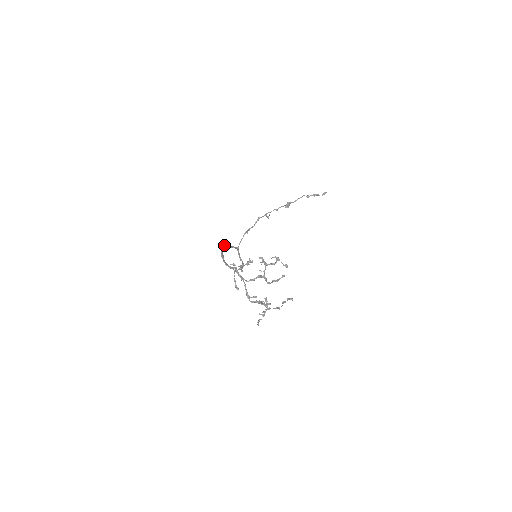
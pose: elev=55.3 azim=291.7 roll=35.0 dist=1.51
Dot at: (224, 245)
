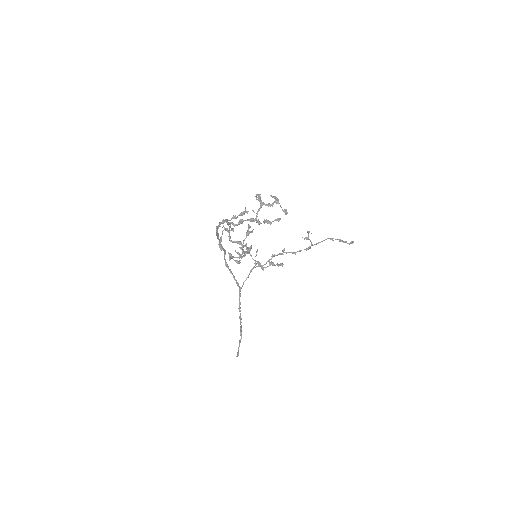
Dot at: (225, 250)
